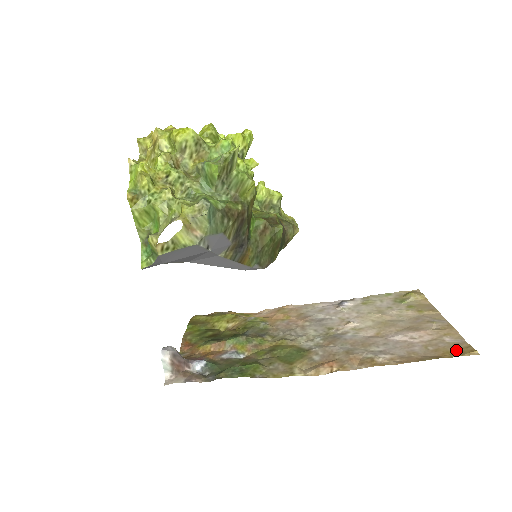
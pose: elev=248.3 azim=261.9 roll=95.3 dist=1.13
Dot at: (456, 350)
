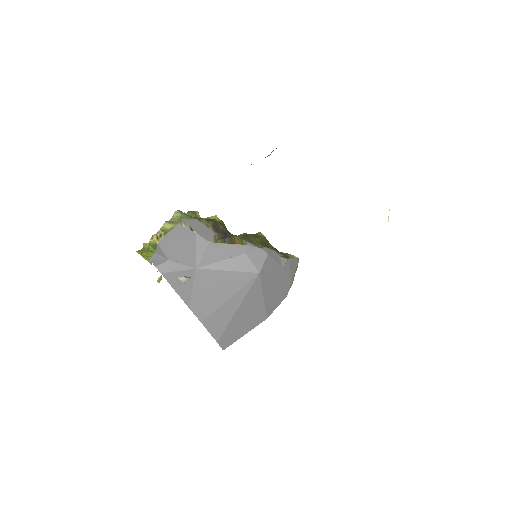
Dot at: occluded
